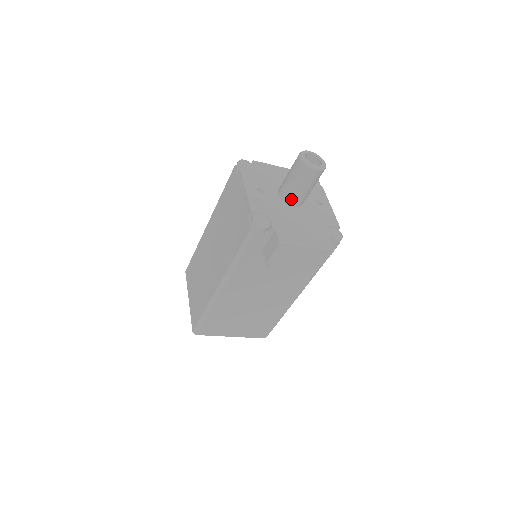
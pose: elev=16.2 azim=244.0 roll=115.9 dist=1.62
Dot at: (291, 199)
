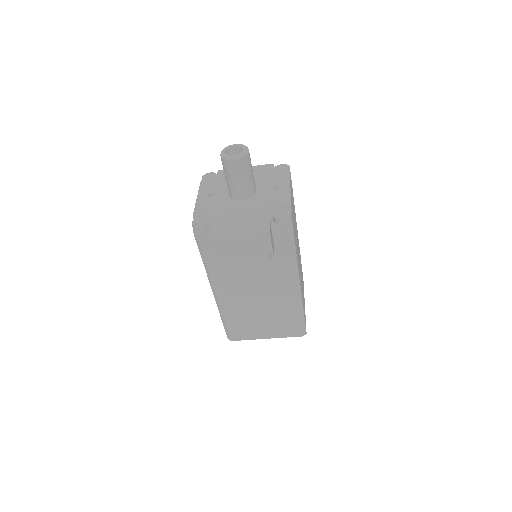
Dot at: (235, 194)
